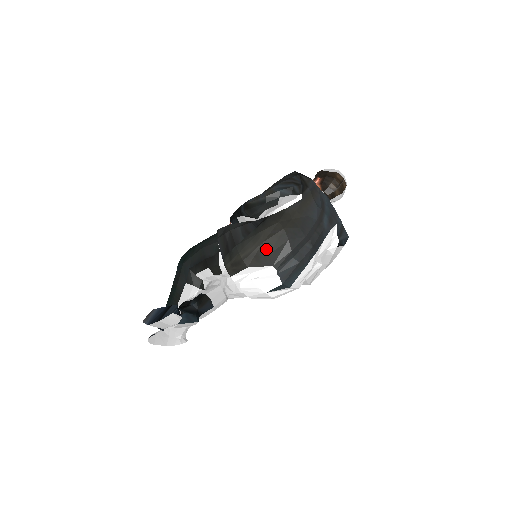
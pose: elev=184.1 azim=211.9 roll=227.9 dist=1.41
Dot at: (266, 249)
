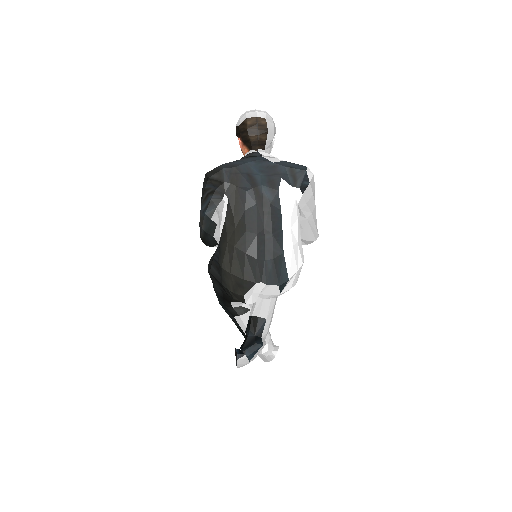
Dot at: (237, 277)
